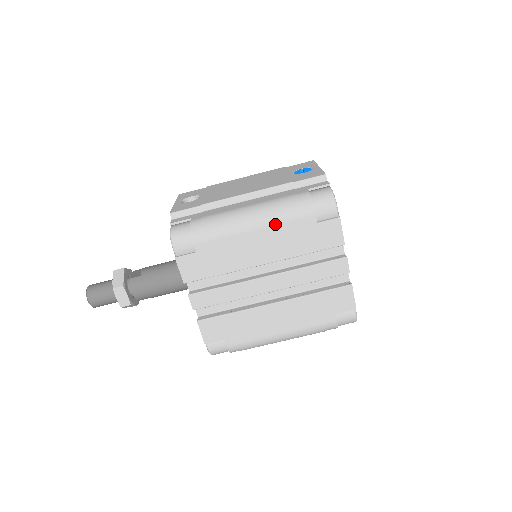
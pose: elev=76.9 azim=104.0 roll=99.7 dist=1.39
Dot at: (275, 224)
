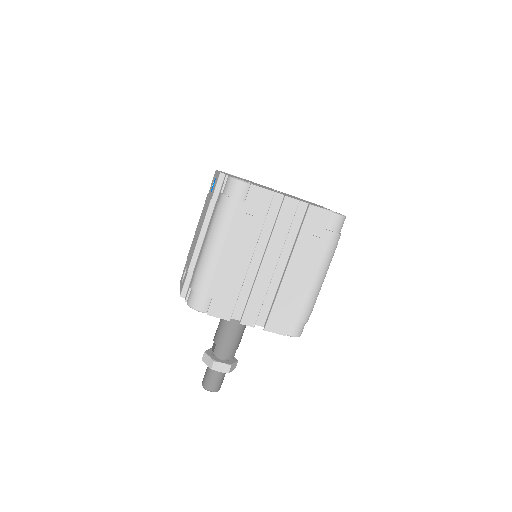
Dot at: (226, 232)
